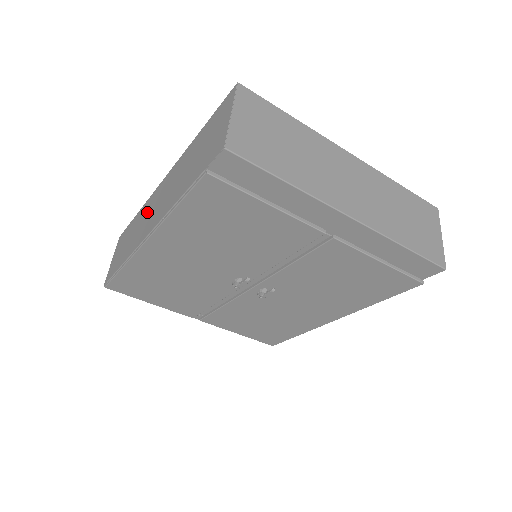
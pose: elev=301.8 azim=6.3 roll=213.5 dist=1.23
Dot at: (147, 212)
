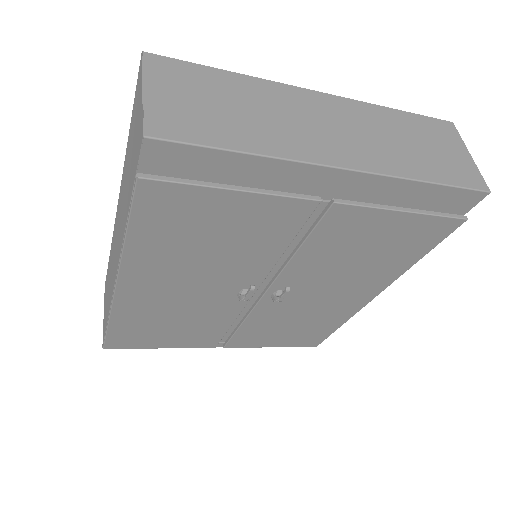
Dot at: (113, 250)
